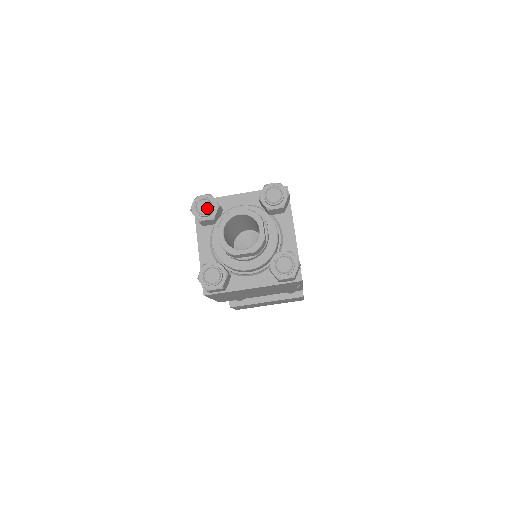
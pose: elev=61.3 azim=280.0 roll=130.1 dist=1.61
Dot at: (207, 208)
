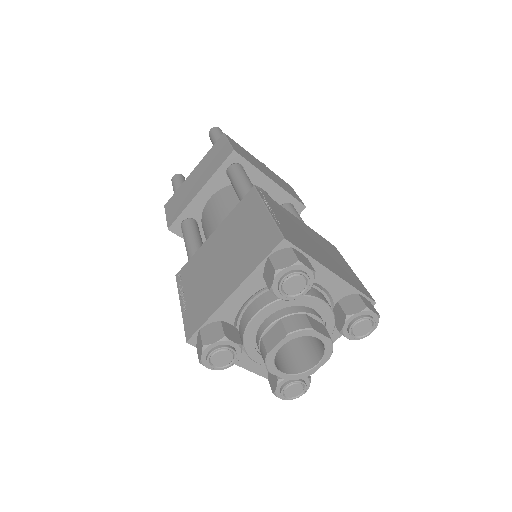
Dot at: (296, 290)
